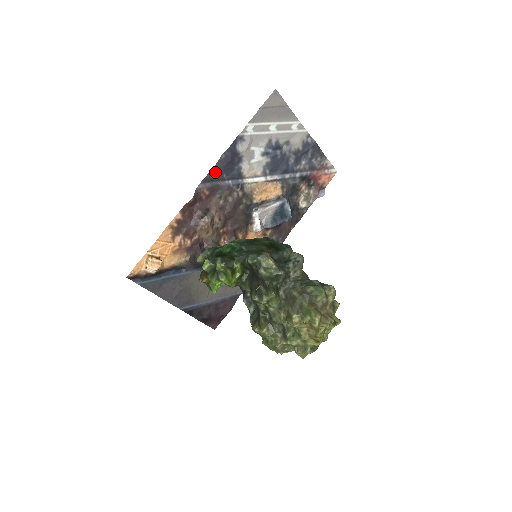
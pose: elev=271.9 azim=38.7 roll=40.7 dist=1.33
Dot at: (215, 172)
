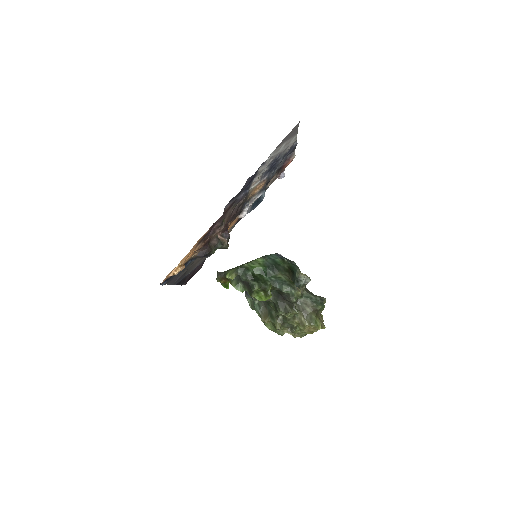
Dot at: (239, 193)
